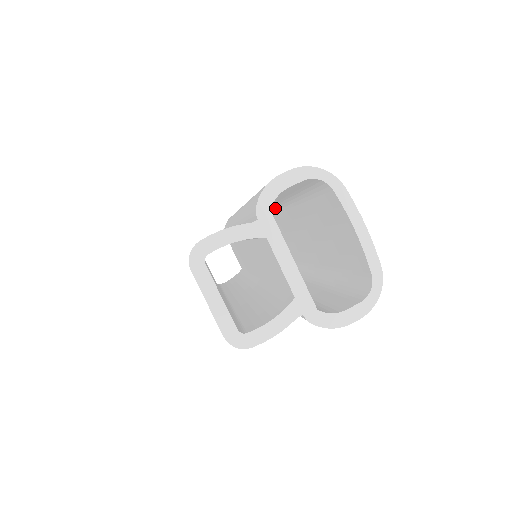
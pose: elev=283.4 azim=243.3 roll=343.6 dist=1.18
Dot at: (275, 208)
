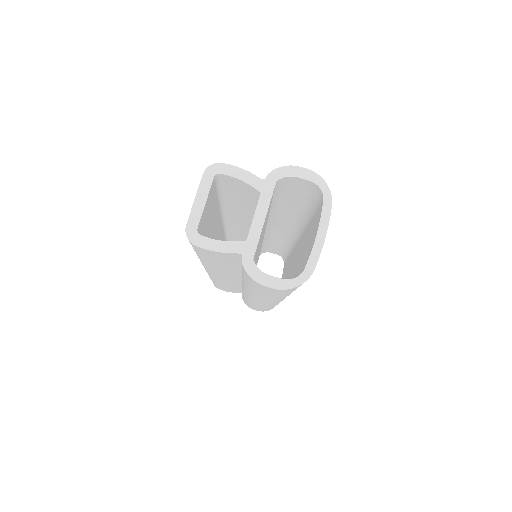
Dot at: occluded
